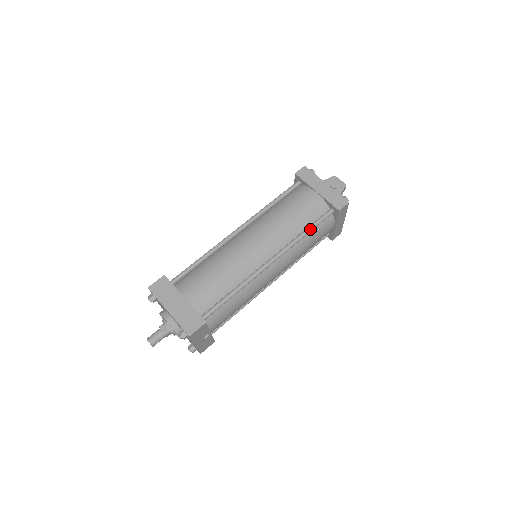
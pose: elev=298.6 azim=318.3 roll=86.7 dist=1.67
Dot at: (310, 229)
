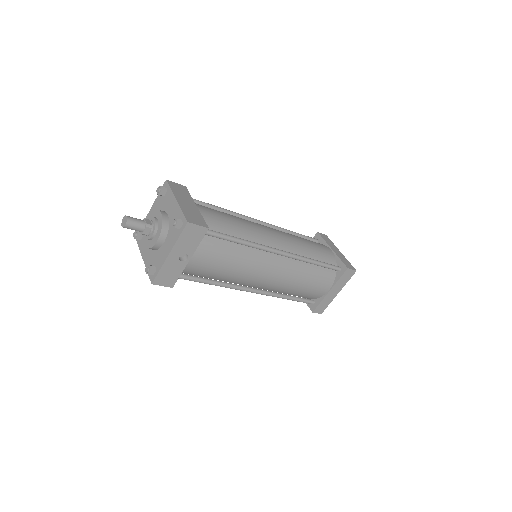
Dot at: (319, 262)
